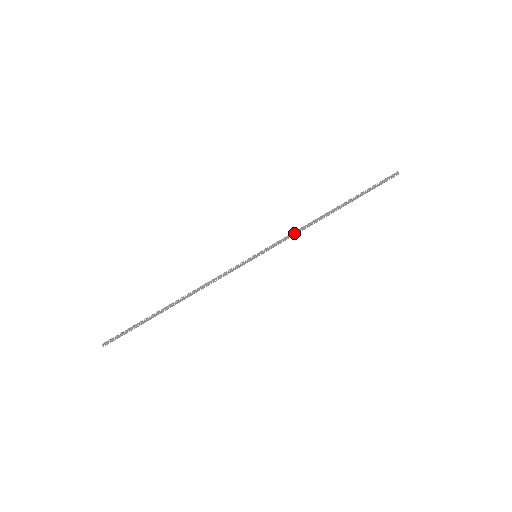
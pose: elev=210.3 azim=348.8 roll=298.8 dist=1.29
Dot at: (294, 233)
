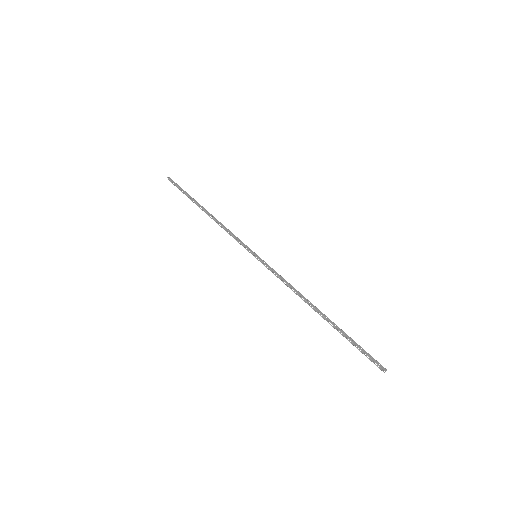
Dot at: (283, 282)
